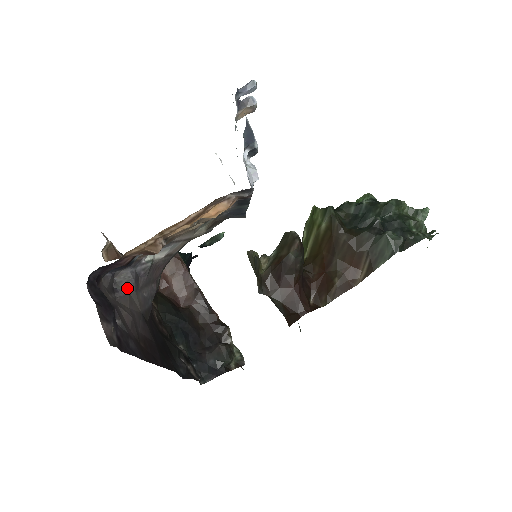
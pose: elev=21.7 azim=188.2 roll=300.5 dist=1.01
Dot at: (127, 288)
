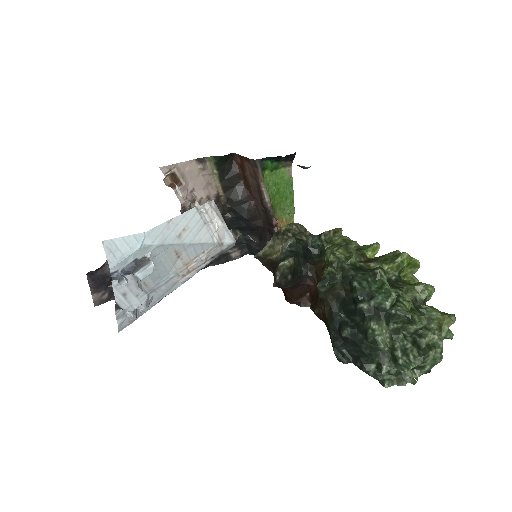
Dot at: occluded
